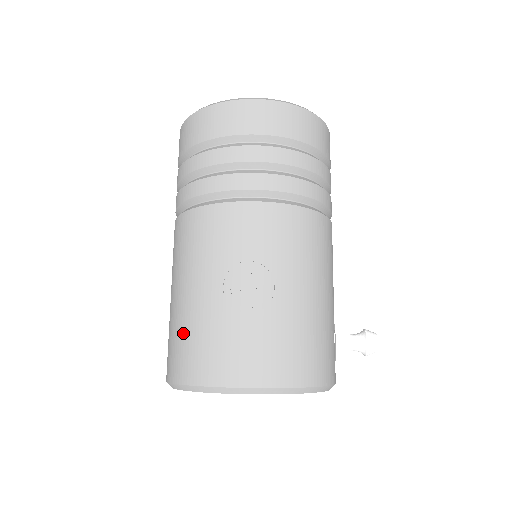
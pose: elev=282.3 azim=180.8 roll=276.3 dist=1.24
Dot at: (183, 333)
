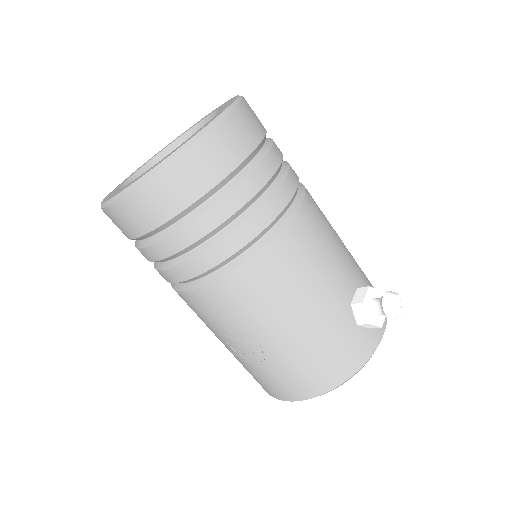
Dot at: occluded
